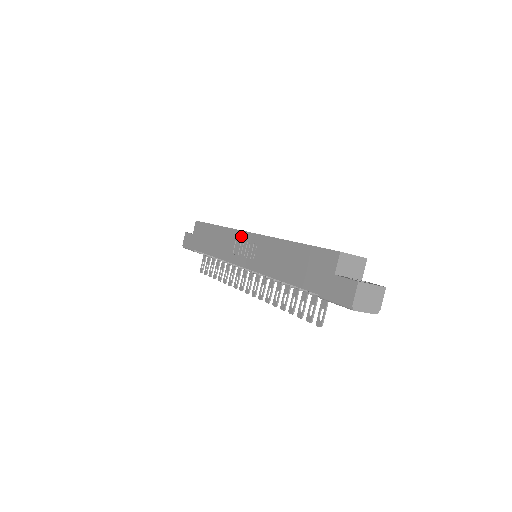
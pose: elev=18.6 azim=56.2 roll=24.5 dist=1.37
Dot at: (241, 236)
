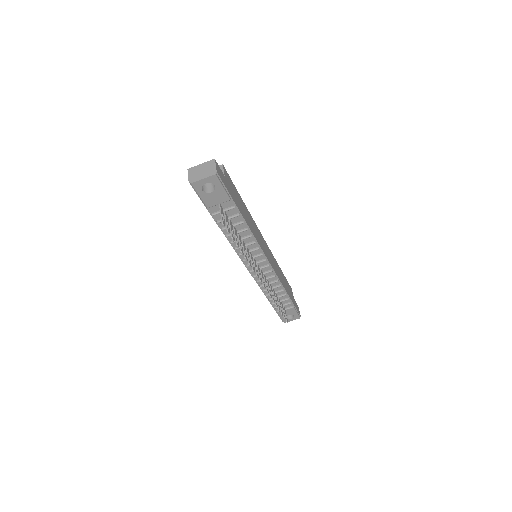
Dot at: occluded
